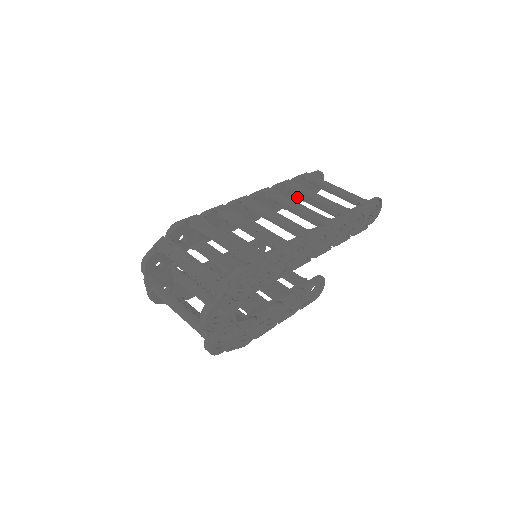
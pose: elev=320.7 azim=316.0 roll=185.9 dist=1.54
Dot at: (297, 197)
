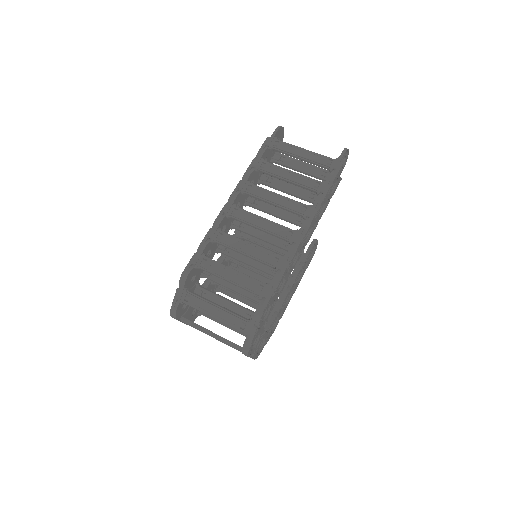
Dot at: occluded
